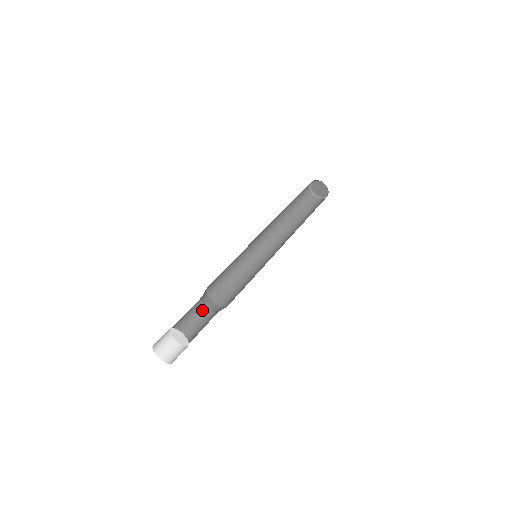
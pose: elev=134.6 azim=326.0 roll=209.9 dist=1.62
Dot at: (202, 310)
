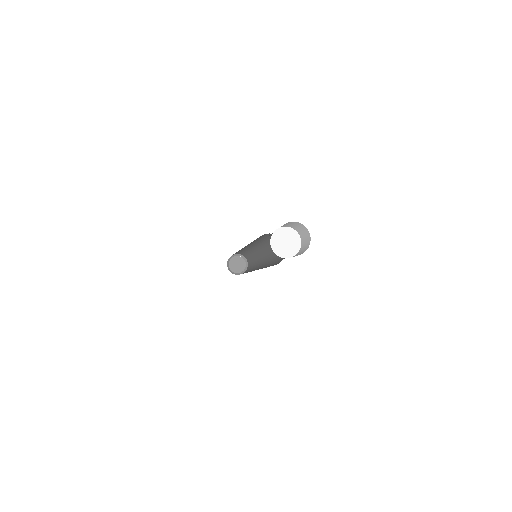
Dot at: occluded
